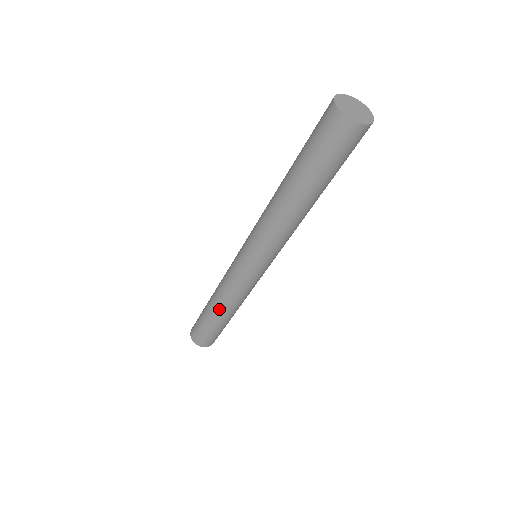
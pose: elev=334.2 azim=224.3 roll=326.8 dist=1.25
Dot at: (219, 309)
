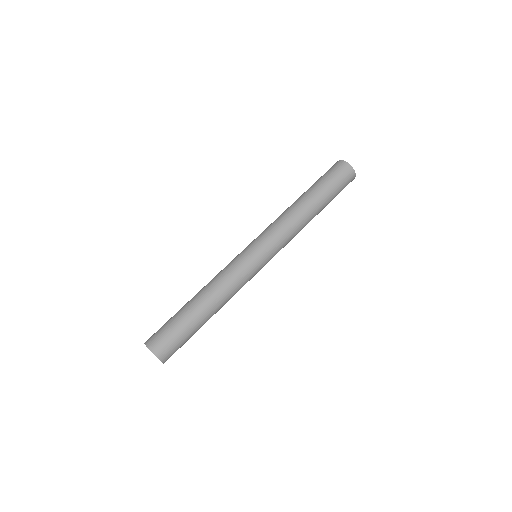
Dot at: (207, 299)
